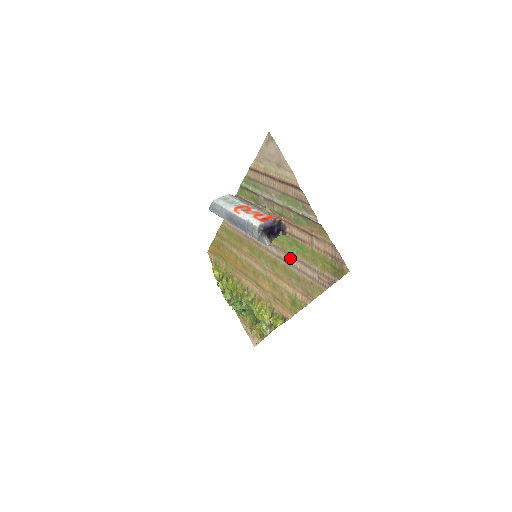
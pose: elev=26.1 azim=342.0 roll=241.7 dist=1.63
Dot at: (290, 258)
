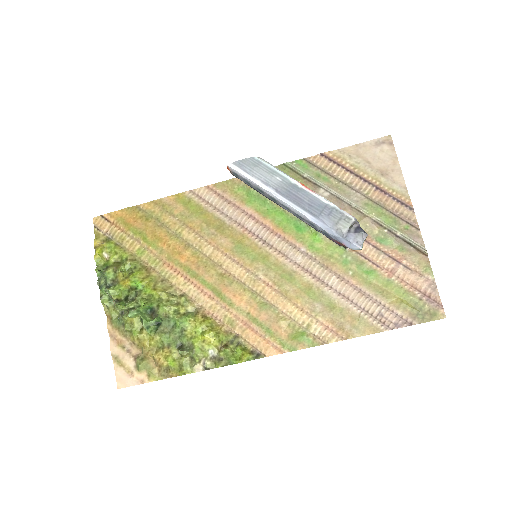
Dot at: (333, 278)
